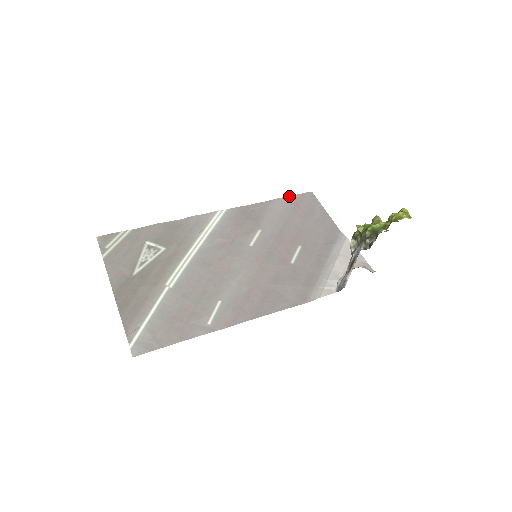
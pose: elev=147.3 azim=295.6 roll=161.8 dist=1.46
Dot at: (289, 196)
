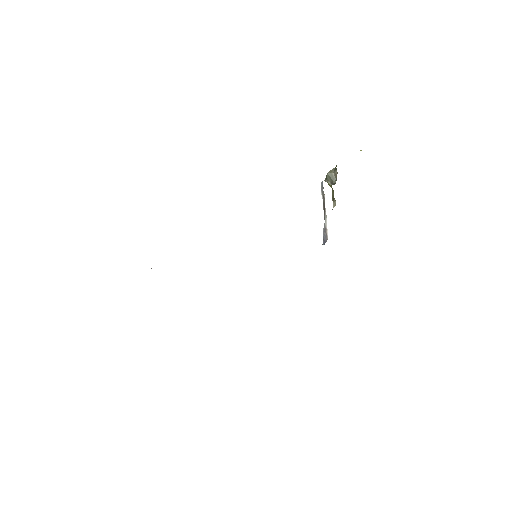
Dot at: occluded
